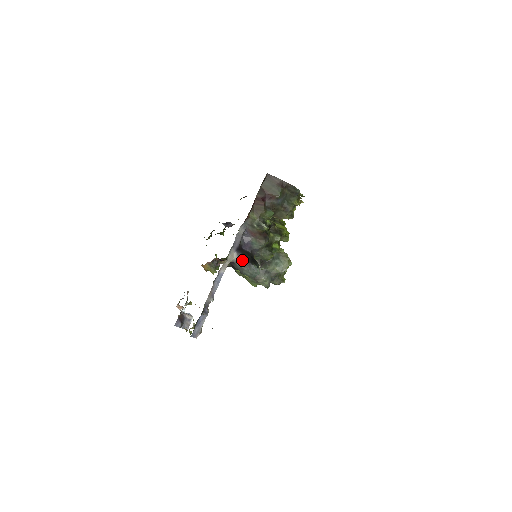
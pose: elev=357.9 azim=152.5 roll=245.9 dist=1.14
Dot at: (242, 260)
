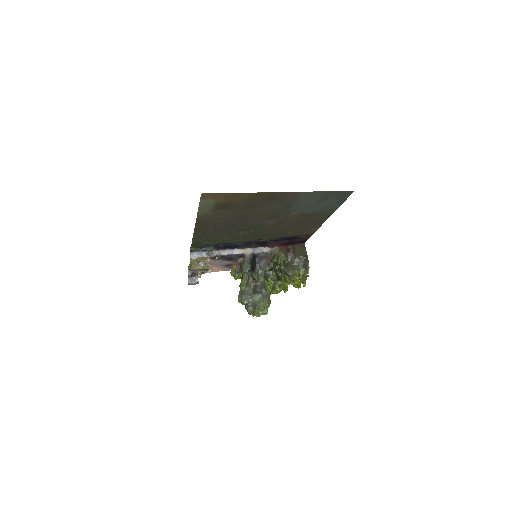
Dot at: (249, 258)
